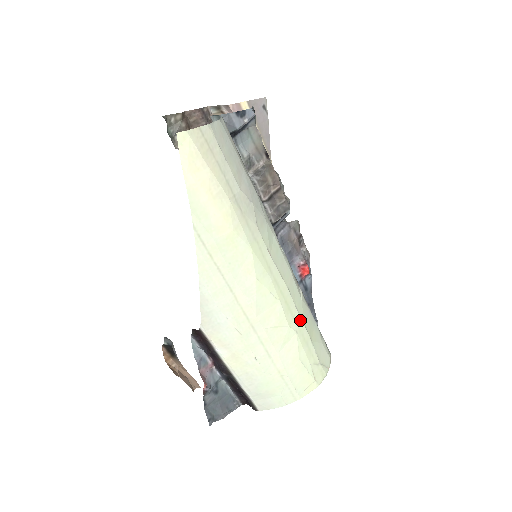
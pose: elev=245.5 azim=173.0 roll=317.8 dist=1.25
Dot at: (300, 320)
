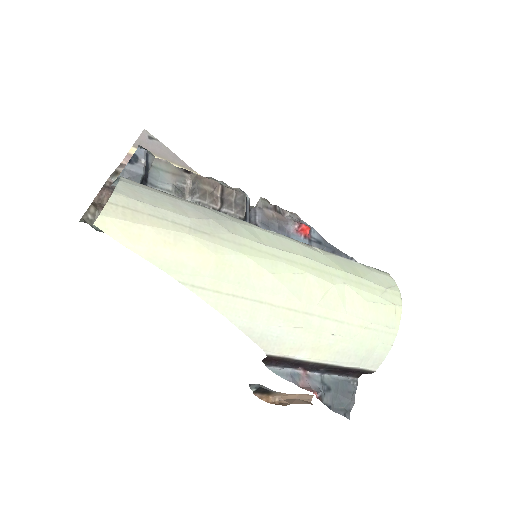
Dot at: (338, 271)
